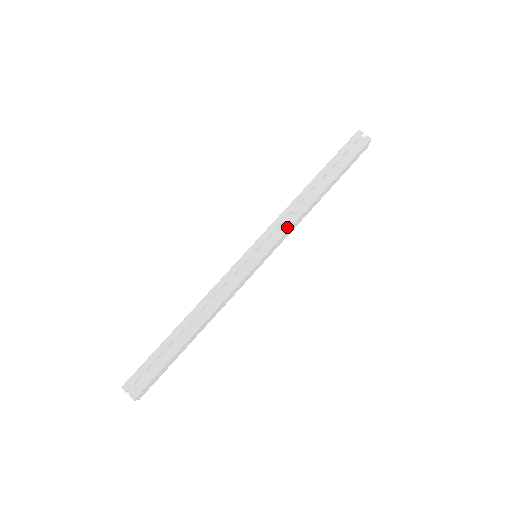
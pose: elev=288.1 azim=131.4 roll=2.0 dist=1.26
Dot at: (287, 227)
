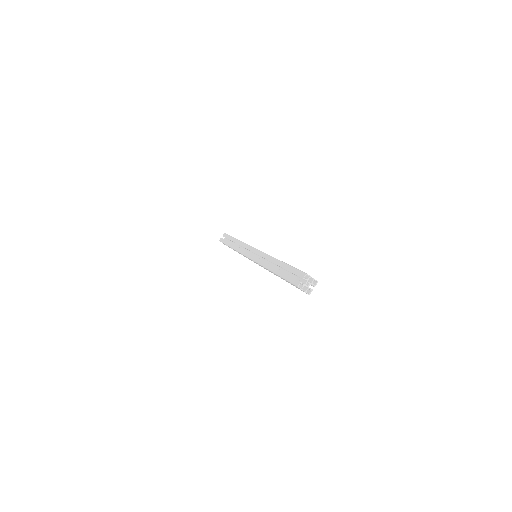
Dot at: occluded
